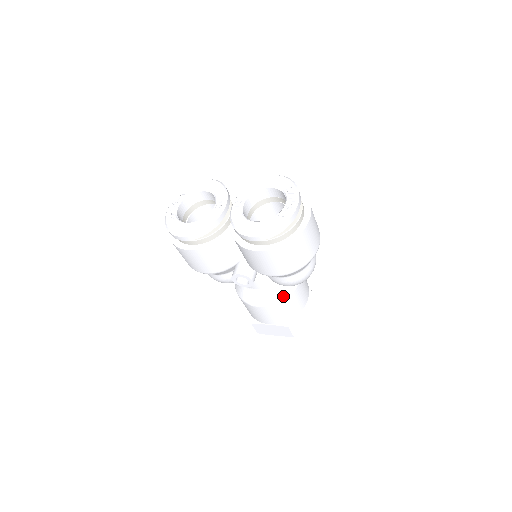
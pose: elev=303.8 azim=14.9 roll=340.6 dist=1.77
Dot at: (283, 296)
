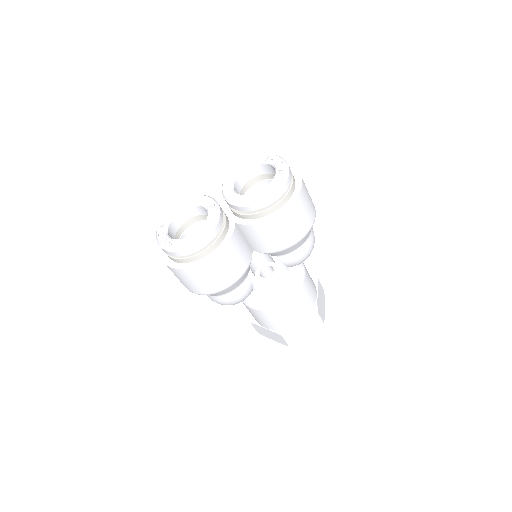
Dot at: (301, 278)
